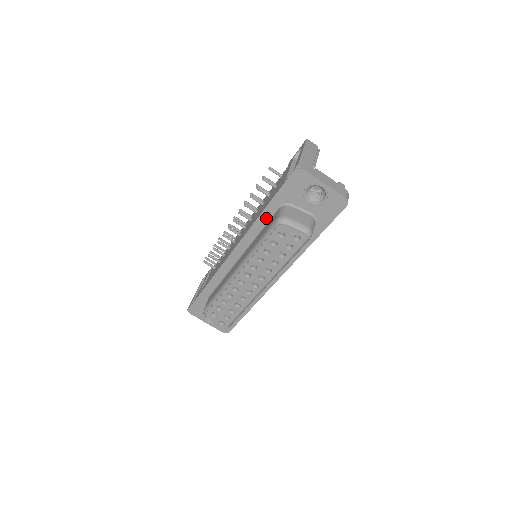
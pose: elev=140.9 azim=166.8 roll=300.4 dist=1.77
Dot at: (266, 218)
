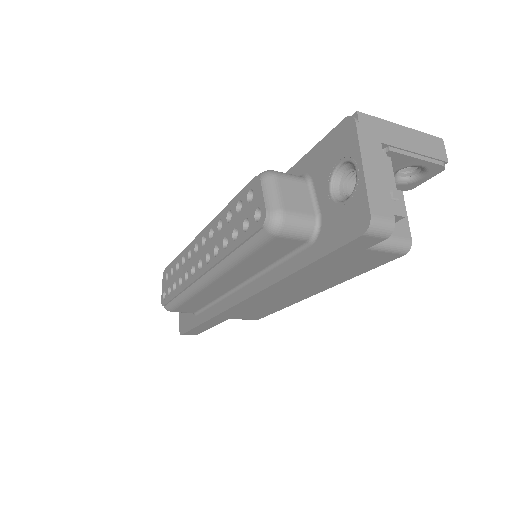
Dot at: occluded
